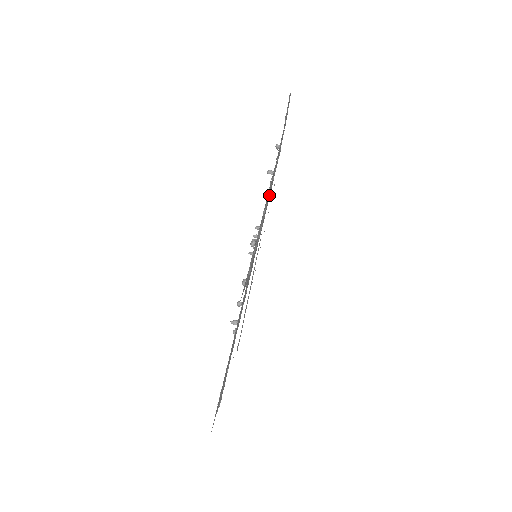
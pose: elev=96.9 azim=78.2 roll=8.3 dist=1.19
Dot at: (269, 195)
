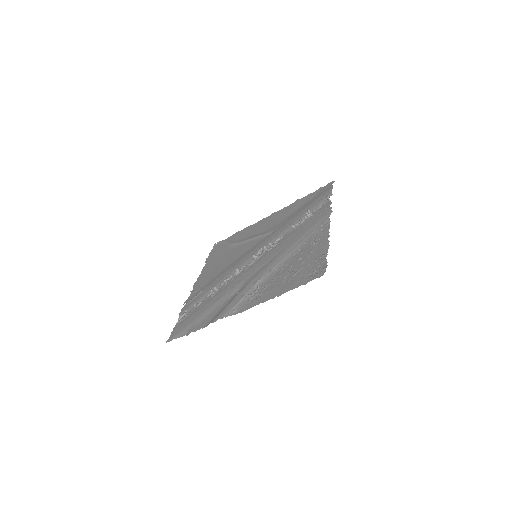
Dot at: (282, 263)
